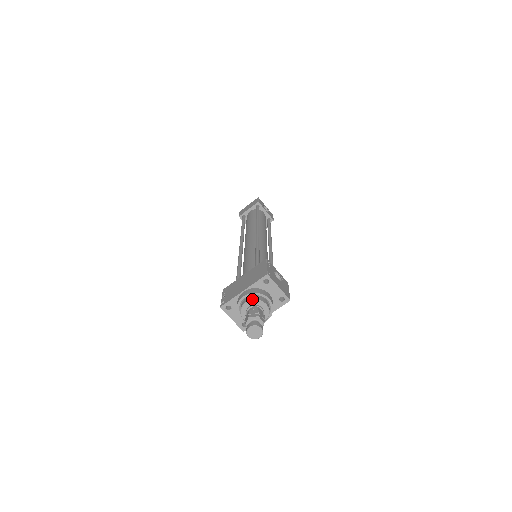
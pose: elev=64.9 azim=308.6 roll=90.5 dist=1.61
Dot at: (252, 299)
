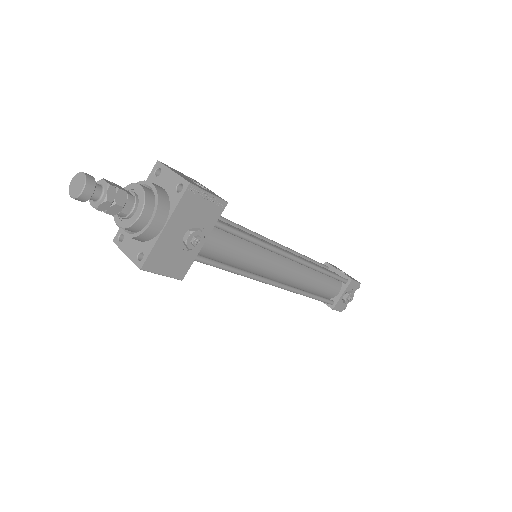
Dot at: (125, 187)
